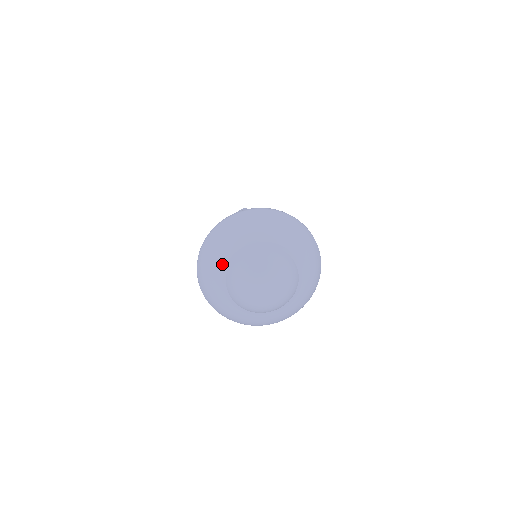
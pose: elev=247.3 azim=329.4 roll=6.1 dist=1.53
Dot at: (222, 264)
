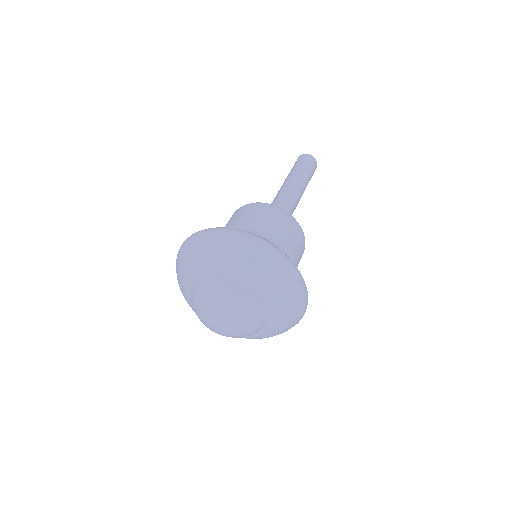
Dot at: (185, 291)
